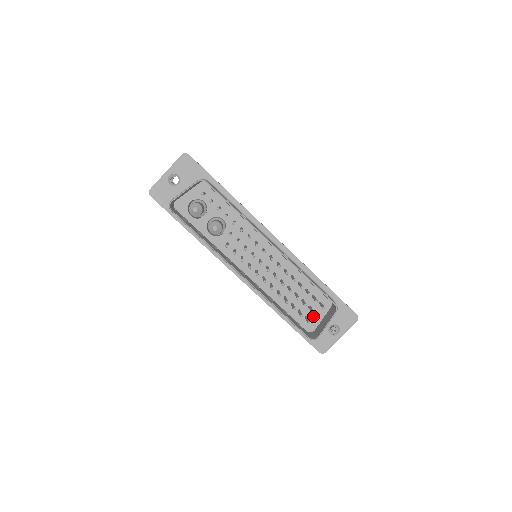
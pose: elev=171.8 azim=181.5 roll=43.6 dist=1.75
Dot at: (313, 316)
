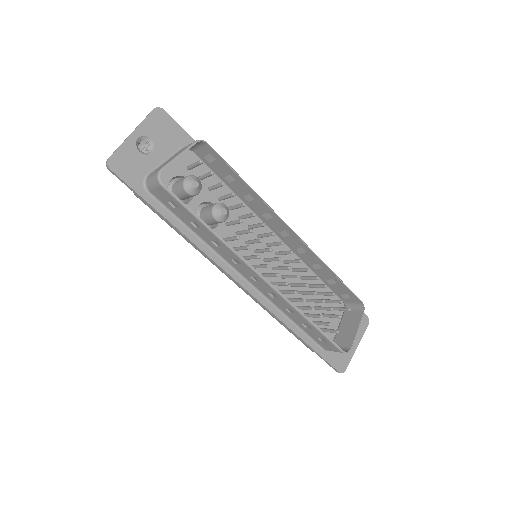
Dot at: (327, 326)
